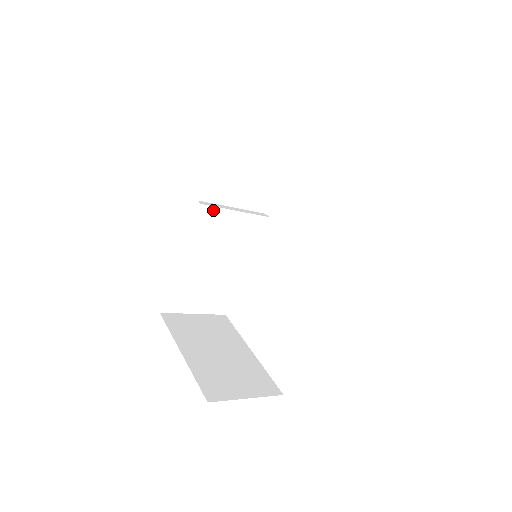
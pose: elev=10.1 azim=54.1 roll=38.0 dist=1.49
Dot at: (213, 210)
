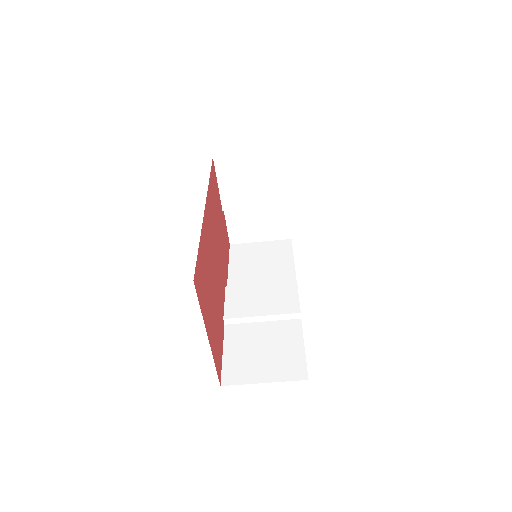
Dot at: (238, 288)
